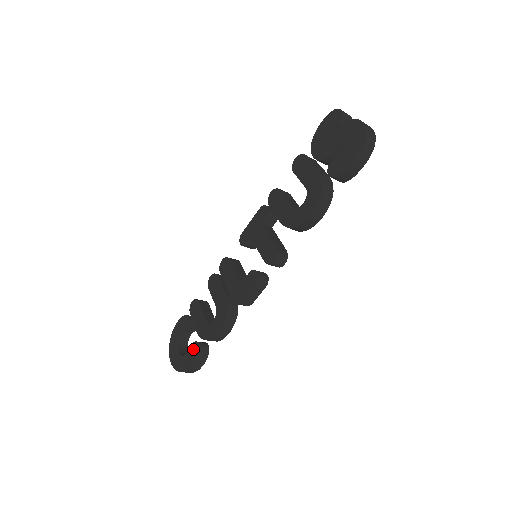
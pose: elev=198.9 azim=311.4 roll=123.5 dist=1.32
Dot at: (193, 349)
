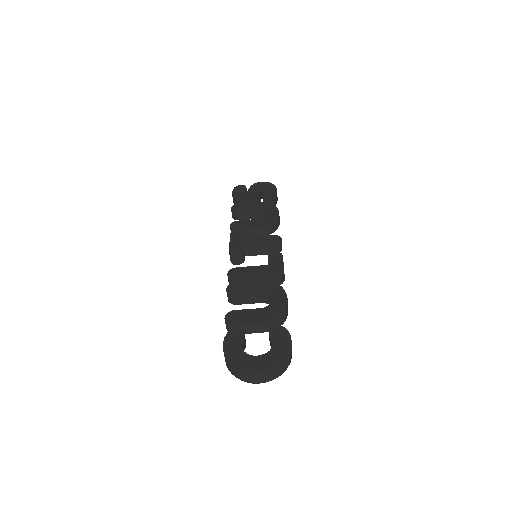
Dot at: (276, 332)
